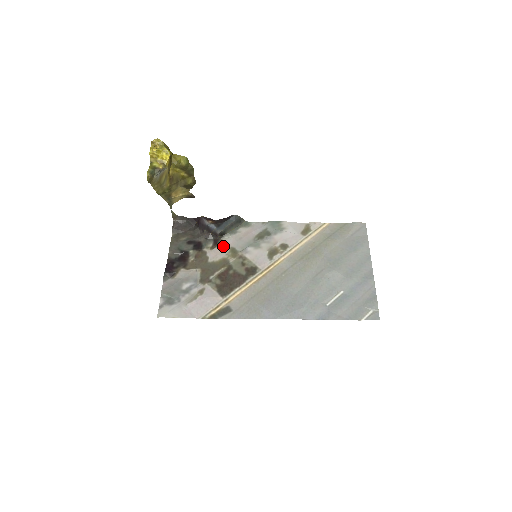
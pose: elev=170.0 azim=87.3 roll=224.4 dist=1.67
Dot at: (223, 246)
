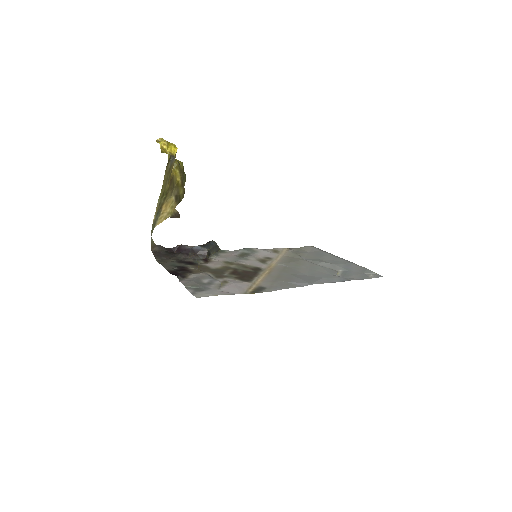
Dot at: (215, 261)
